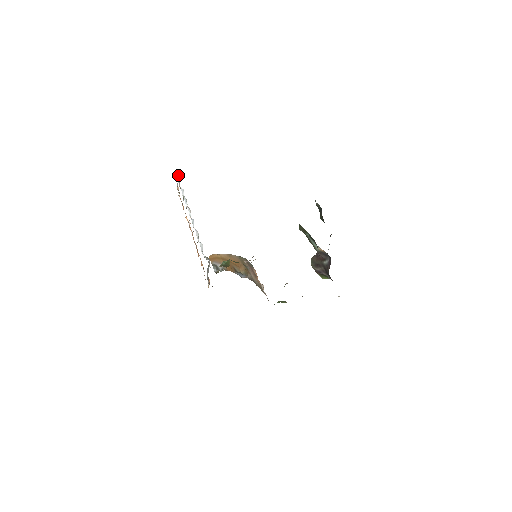
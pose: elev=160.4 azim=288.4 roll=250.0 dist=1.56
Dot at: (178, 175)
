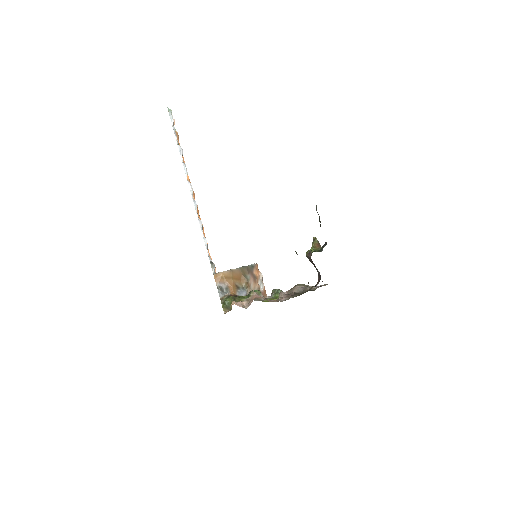
Dot at: (172, 117)
